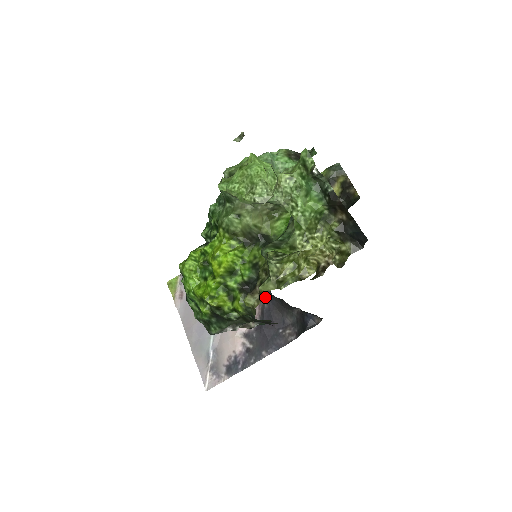
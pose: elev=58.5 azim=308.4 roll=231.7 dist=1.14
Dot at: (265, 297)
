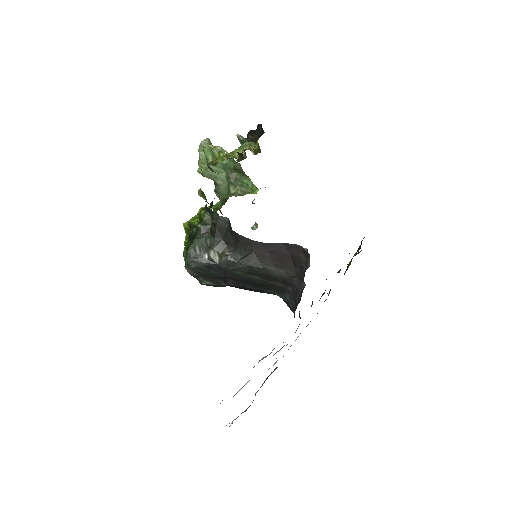
Dot at: occluded
